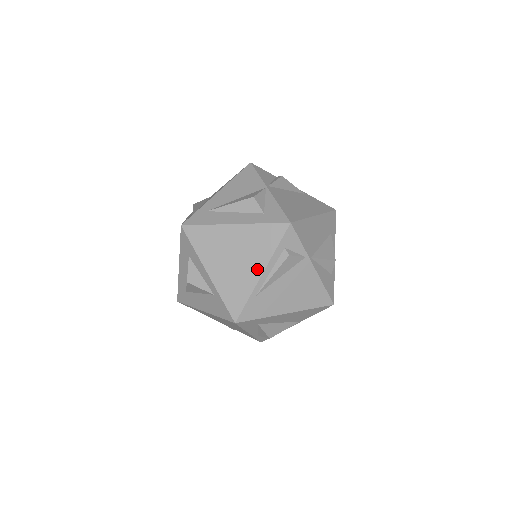
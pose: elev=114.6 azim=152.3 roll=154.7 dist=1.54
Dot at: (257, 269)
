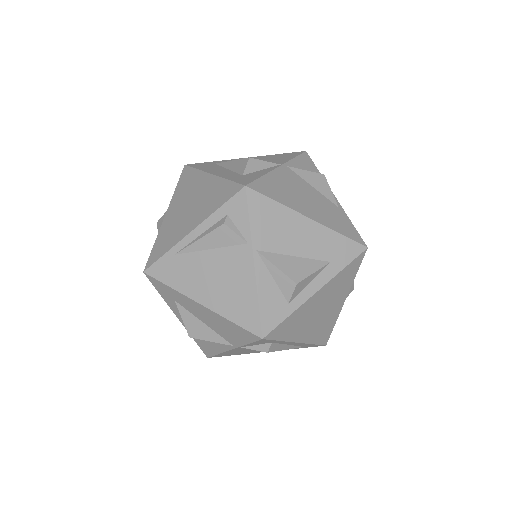
Dot at: (192, 225)
